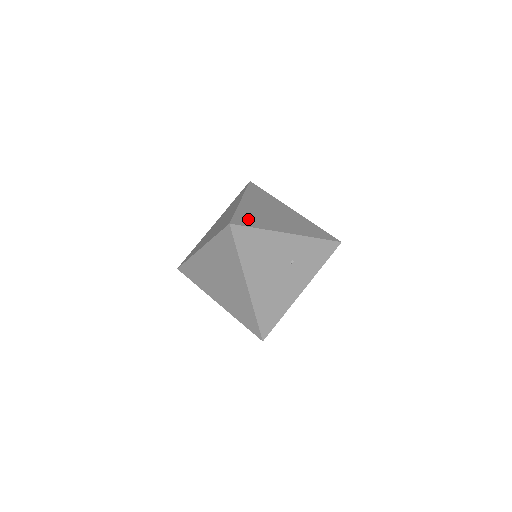
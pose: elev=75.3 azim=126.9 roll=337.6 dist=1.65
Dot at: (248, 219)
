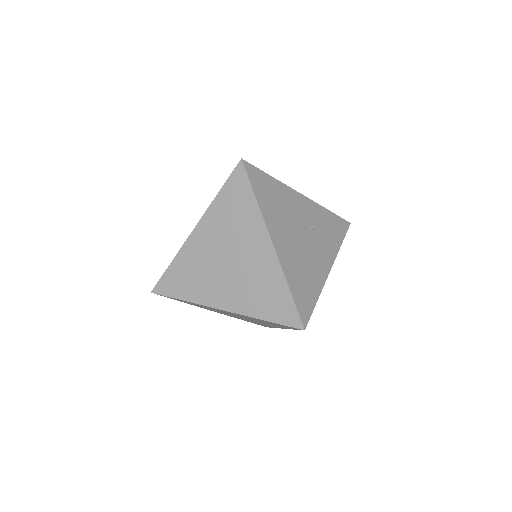
Dot at: occluded
